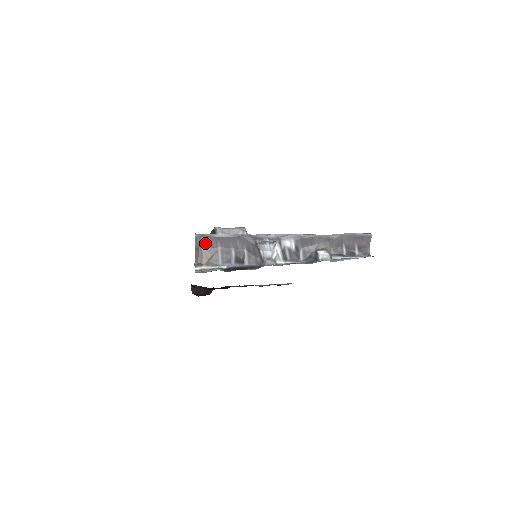
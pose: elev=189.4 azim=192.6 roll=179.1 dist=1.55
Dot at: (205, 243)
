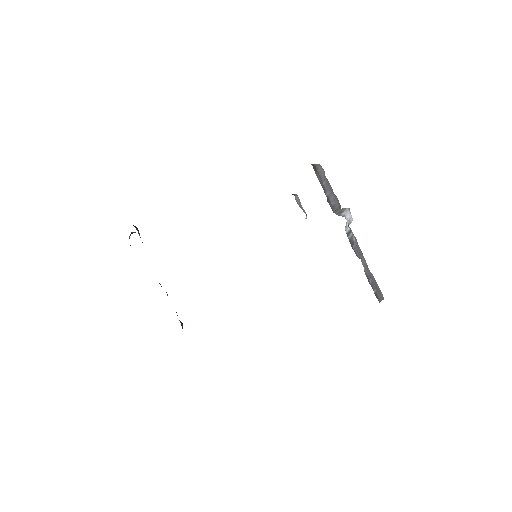
Dot at: (321, 172)
